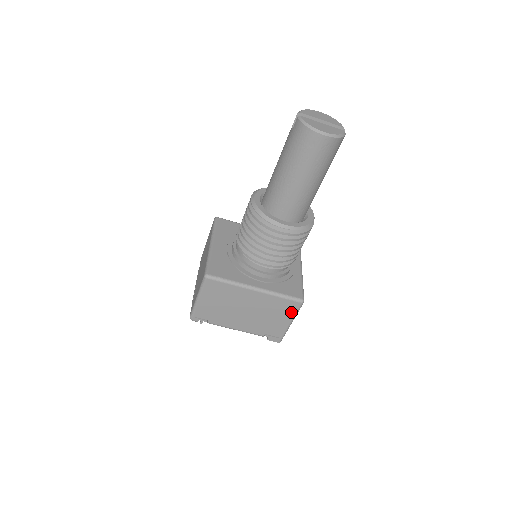
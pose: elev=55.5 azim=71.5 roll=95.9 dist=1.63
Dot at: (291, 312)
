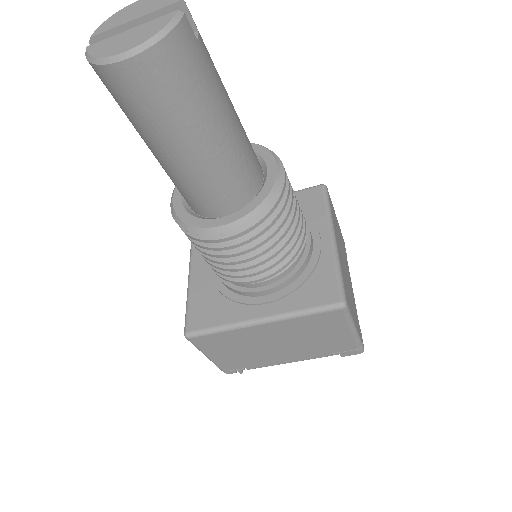
Dot at: (339, 323)
